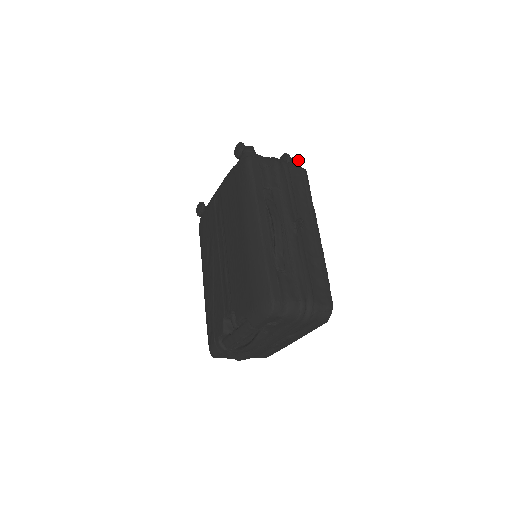
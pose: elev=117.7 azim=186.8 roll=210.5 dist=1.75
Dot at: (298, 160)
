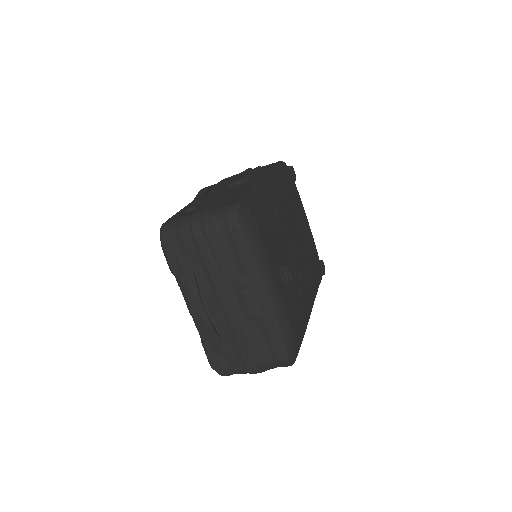
Dot at: (290, 166)
